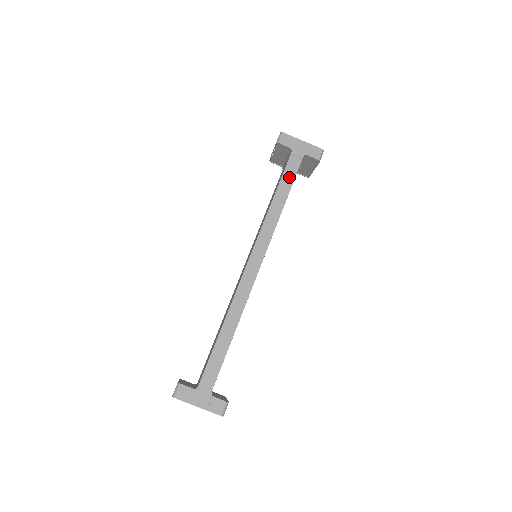
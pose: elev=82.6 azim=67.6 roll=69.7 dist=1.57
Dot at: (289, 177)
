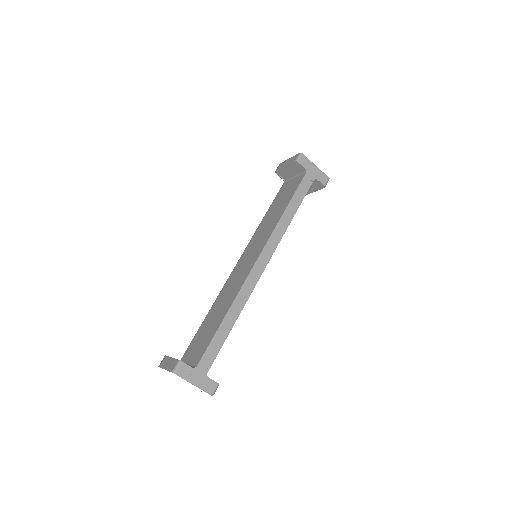
Dot at: (301, 194)
